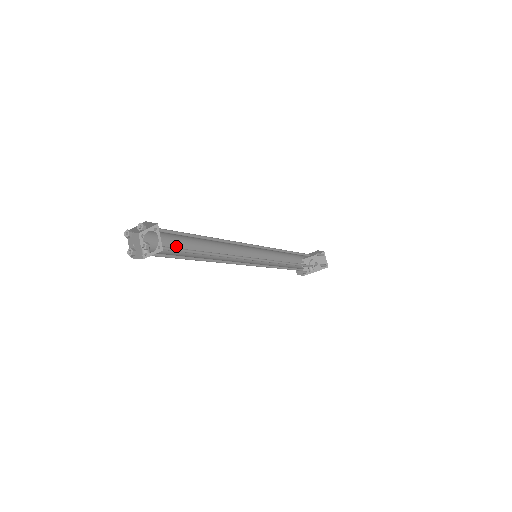
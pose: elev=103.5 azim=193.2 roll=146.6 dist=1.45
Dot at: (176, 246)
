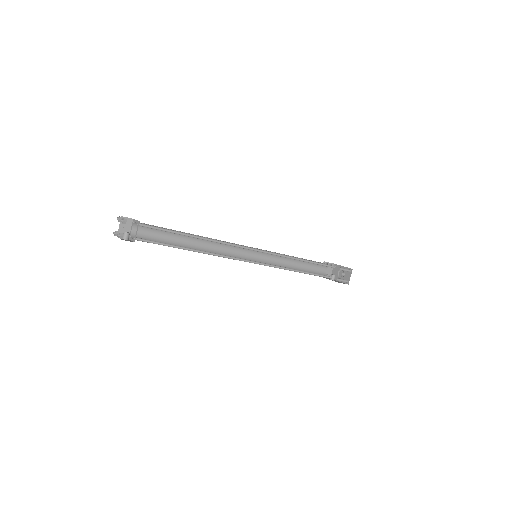
Dot at: (167, 234)
